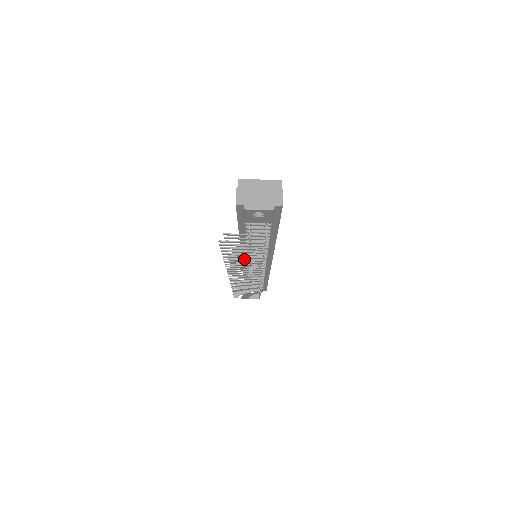
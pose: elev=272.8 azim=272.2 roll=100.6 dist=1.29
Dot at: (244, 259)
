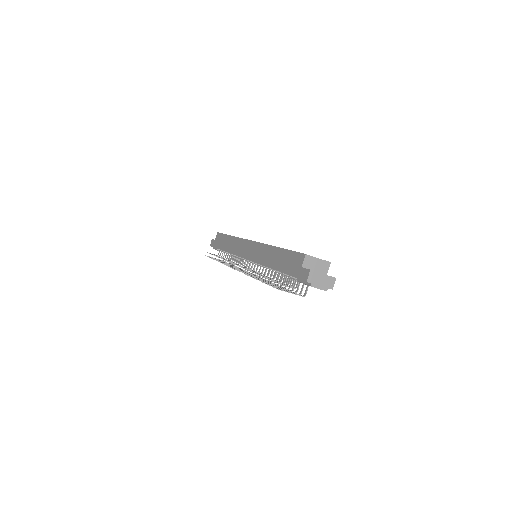
Dot at: occluded
